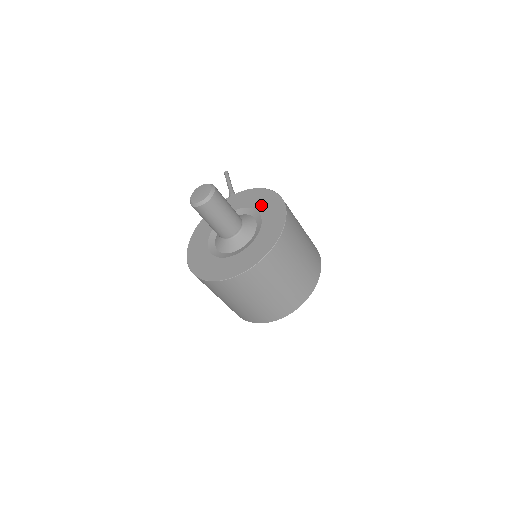
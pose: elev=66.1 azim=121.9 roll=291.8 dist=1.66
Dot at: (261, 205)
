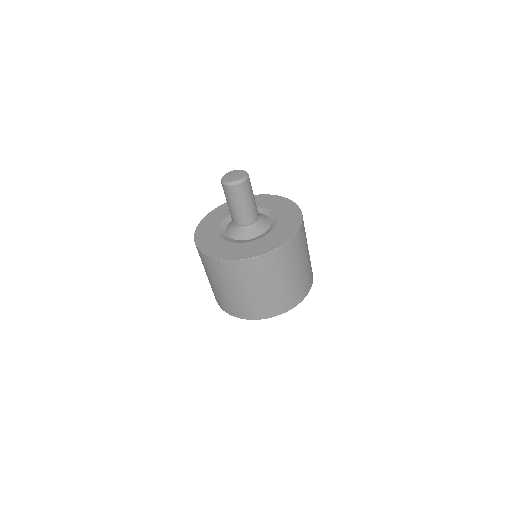
Dot at: (277, 208)
